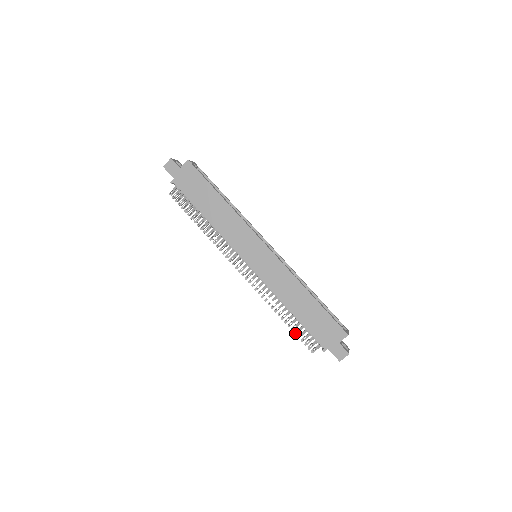
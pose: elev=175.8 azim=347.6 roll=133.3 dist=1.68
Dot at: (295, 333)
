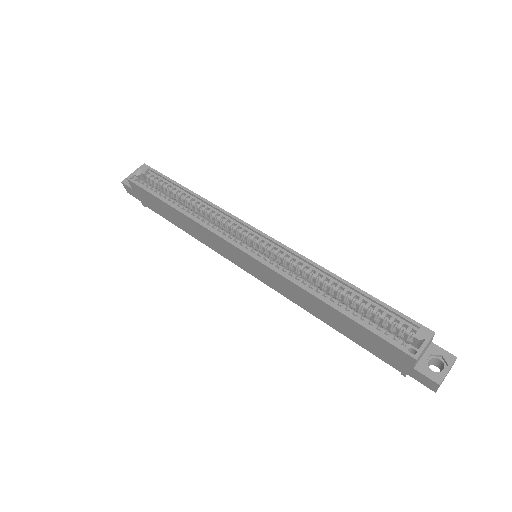
Dot at: occluded
